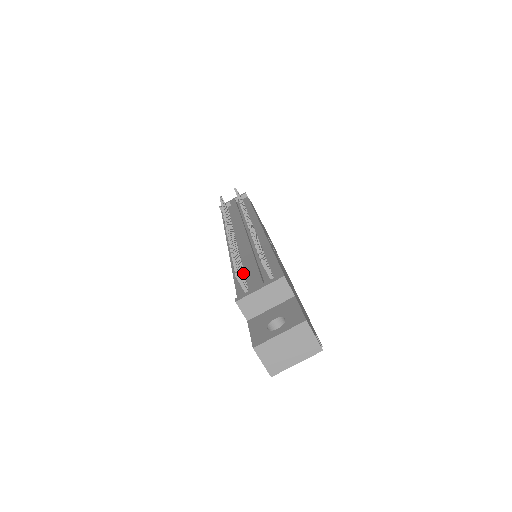
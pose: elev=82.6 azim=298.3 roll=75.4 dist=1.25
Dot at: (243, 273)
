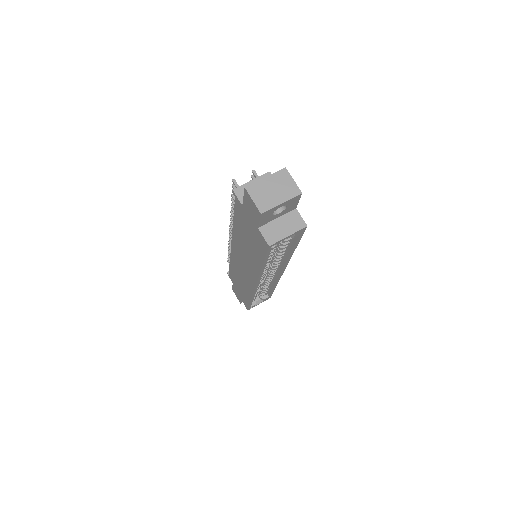
Dot at: occluded
